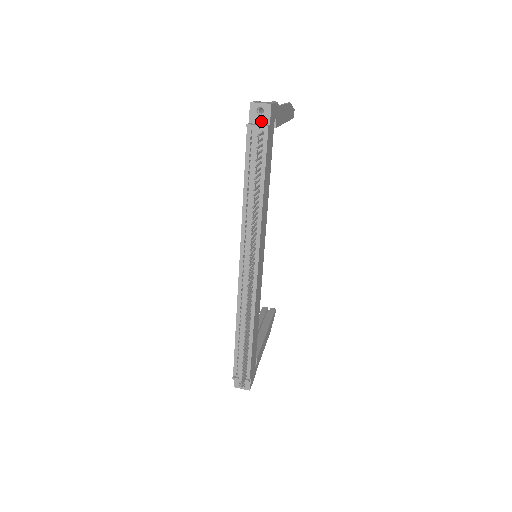
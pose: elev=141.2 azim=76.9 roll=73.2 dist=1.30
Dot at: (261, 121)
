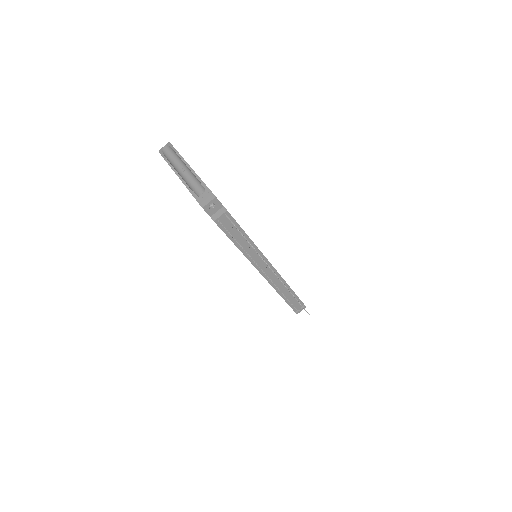
Dot at: (217, 209)
